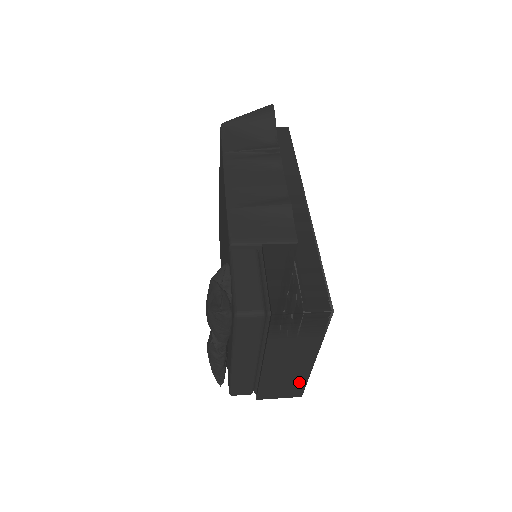
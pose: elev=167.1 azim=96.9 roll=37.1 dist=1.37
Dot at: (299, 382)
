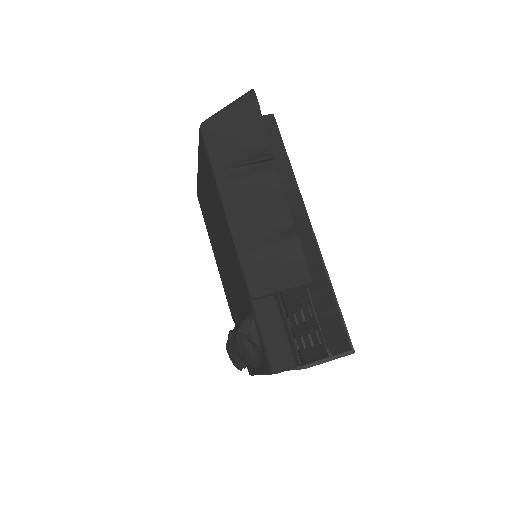
Dot at: occluded
